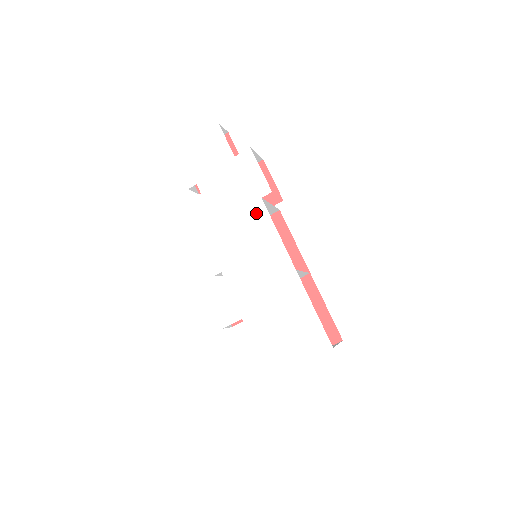
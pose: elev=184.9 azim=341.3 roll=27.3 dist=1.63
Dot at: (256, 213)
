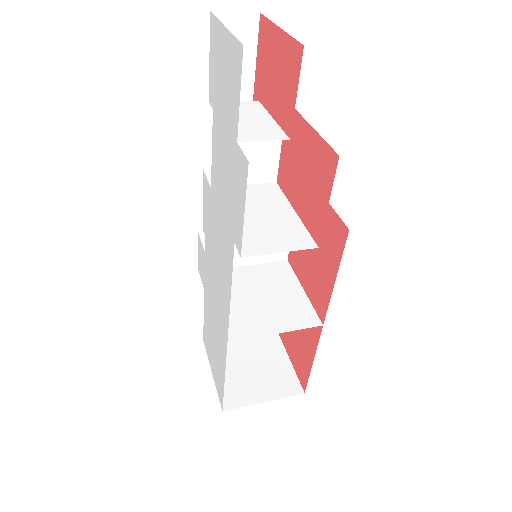
Dot at: (228, 246)
